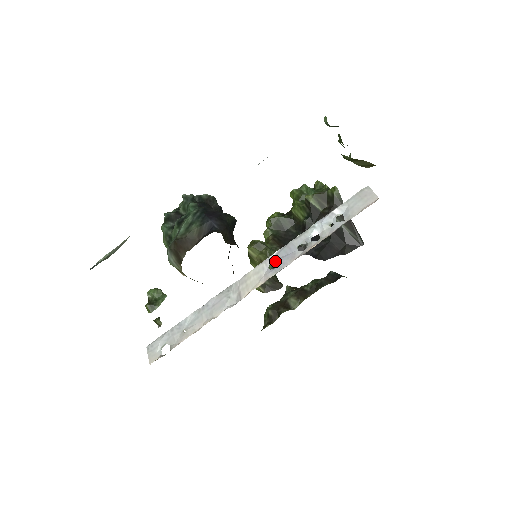
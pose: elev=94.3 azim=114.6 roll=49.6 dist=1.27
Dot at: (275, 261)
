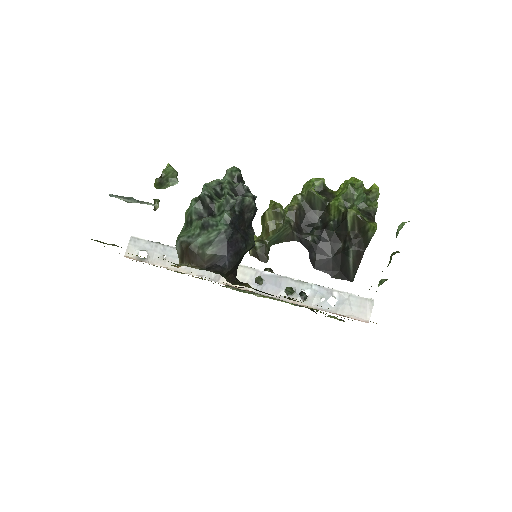
Dot at: (263, 279)
